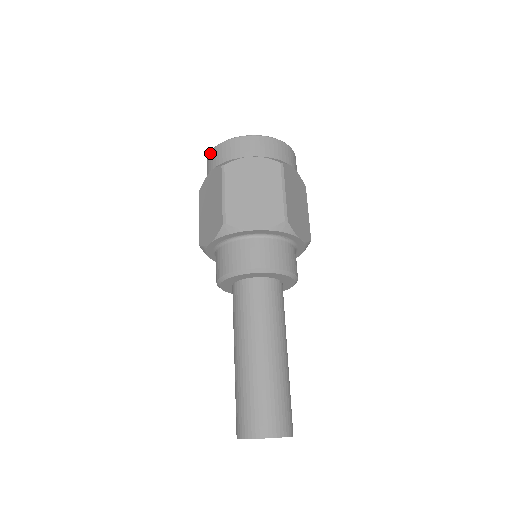
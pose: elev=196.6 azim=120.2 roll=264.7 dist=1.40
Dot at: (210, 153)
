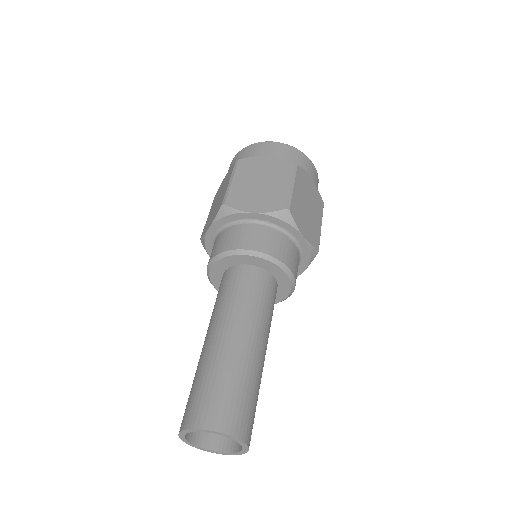
Dot at: (271, 142)
